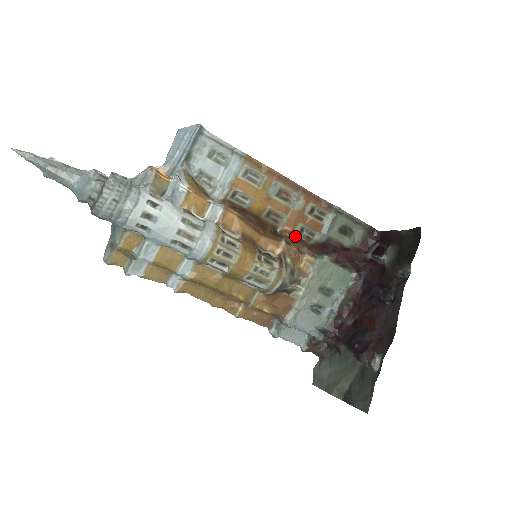
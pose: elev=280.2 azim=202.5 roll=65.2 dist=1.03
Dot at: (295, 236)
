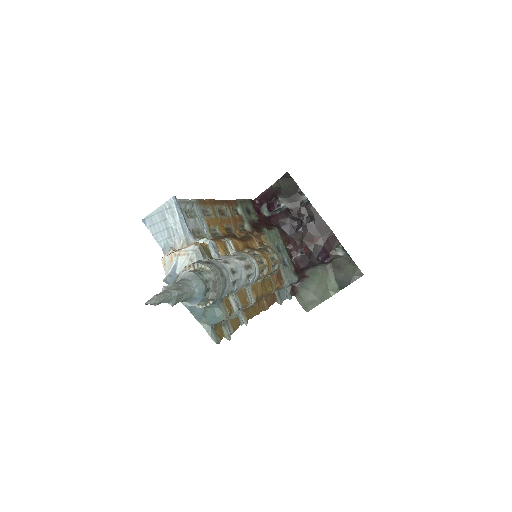
Dot at: occluded
